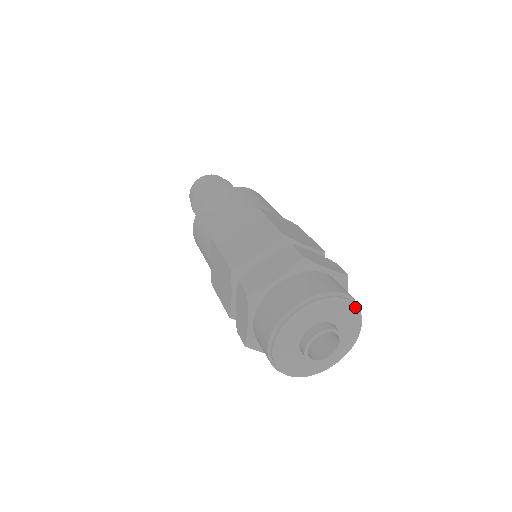
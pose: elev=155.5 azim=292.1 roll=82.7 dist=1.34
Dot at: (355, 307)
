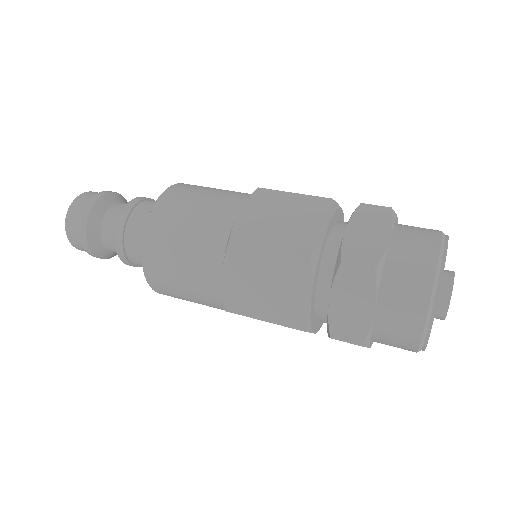
Dot at: (447, 244)
